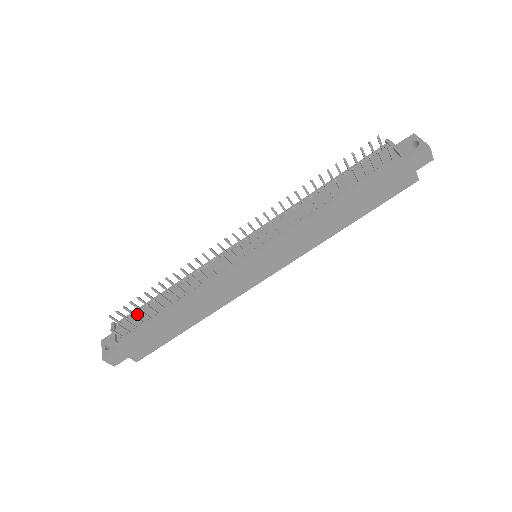
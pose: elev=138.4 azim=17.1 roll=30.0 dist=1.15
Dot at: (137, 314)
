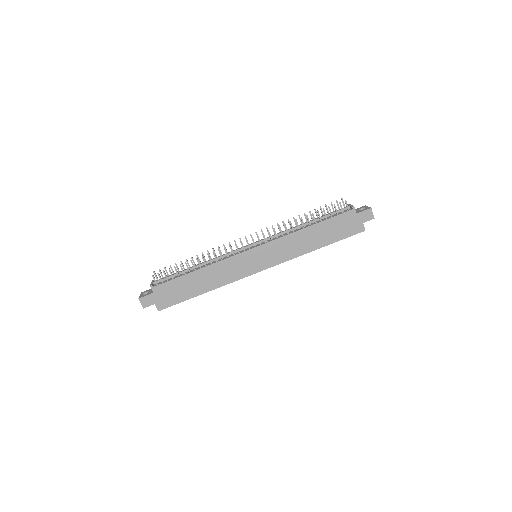
Dot at: occluded
